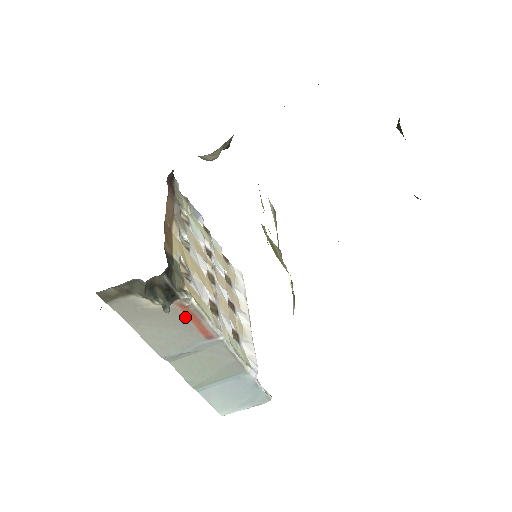
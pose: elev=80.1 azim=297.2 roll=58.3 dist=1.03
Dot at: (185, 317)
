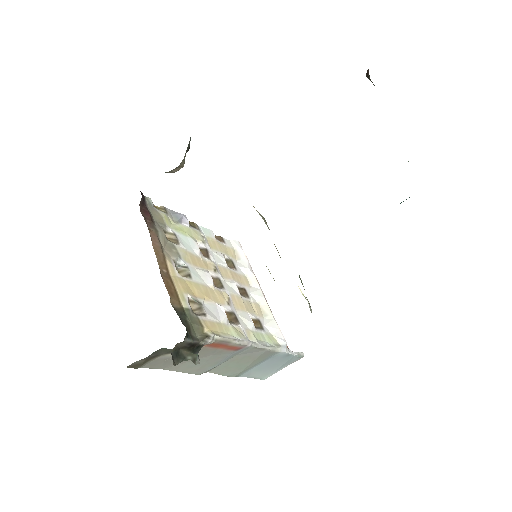
Dot at: (212, 348)
